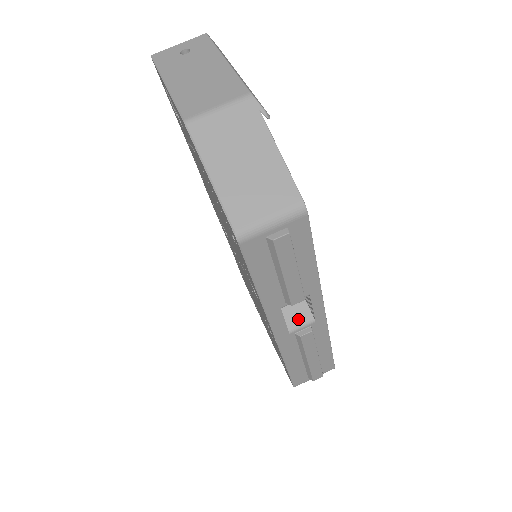
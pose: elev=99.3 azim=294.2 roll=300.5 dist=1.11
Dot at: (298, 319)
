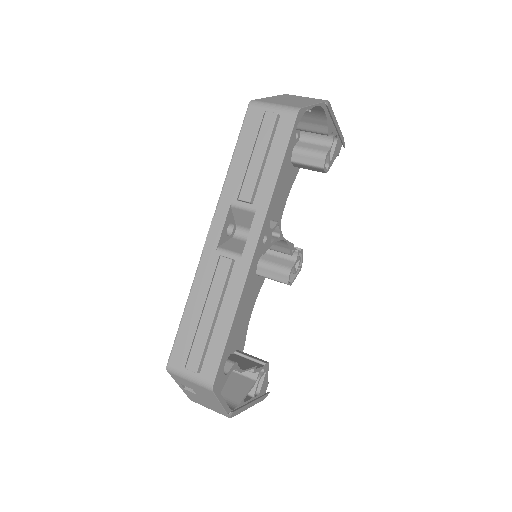
Dot at: (233, 248)
